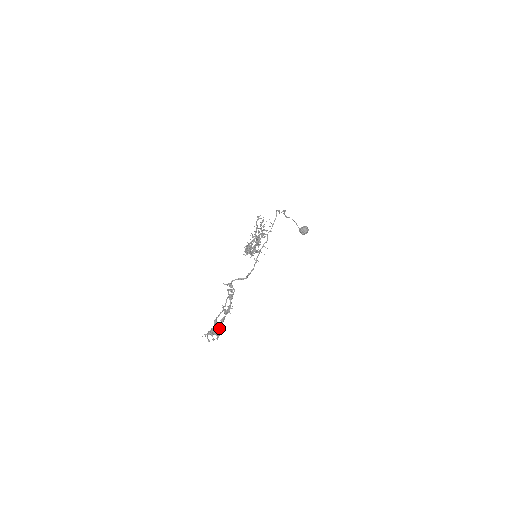
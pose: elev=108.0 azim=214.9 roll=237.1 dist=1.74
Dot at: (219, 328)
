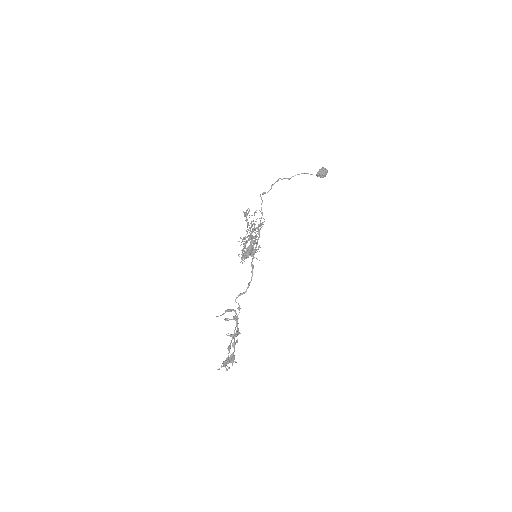
Dot at: (233, 354)
